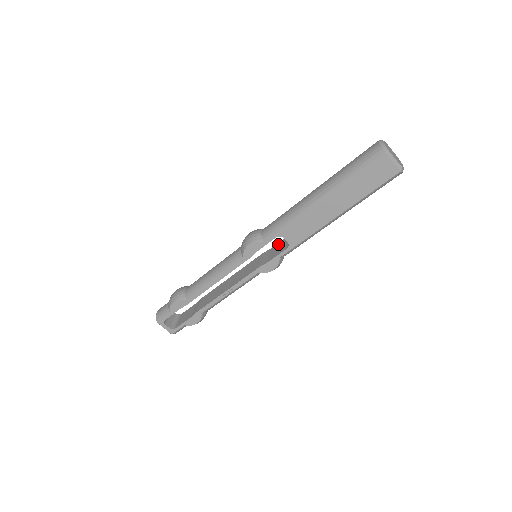
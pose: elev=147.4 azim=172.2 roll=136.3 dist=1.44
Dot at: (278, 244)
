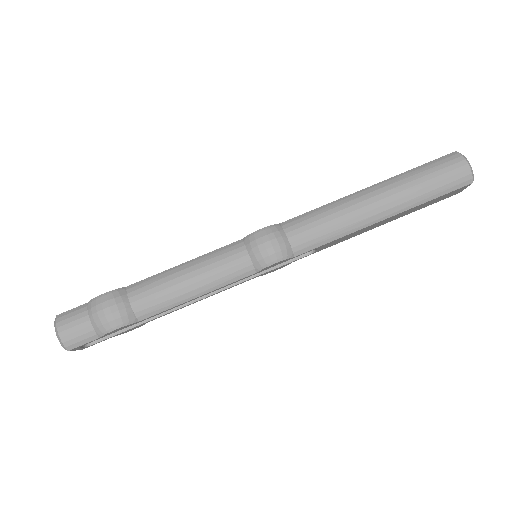
Dot at: occluded
